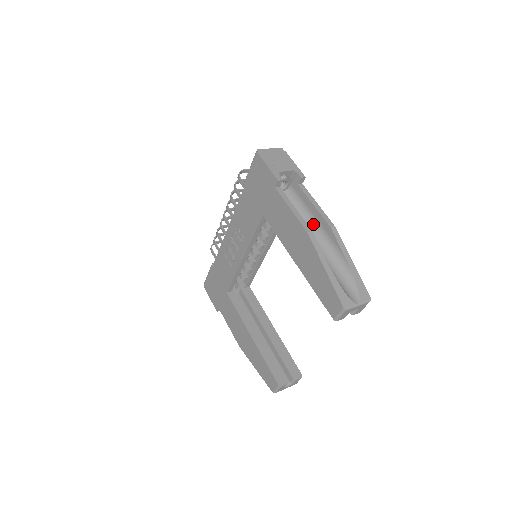
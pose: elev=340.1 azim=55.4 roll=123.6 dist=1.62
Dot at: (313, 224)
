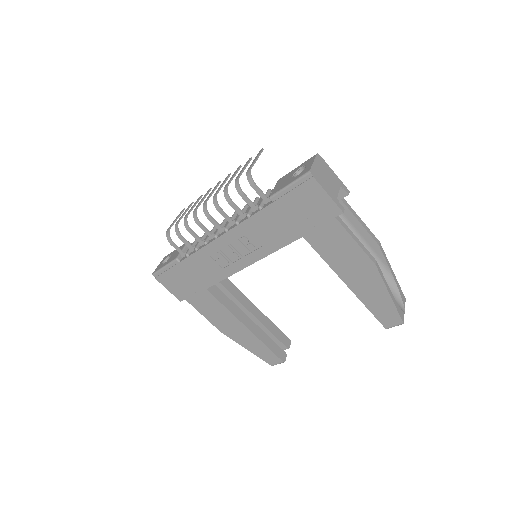
Dot at: occluded
